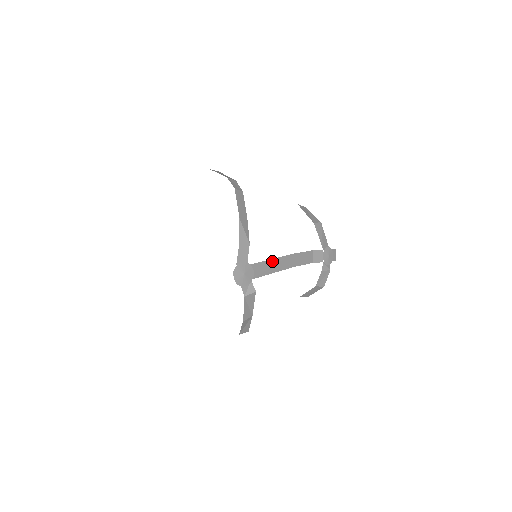
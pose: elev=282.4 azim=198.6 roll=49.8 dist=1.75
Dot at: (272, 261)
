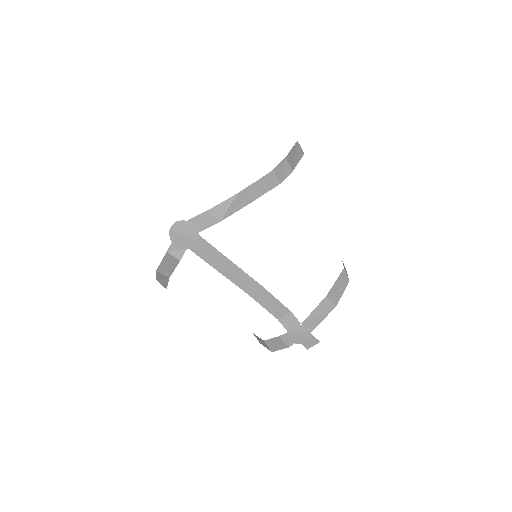
Dot at: (230, 263)
